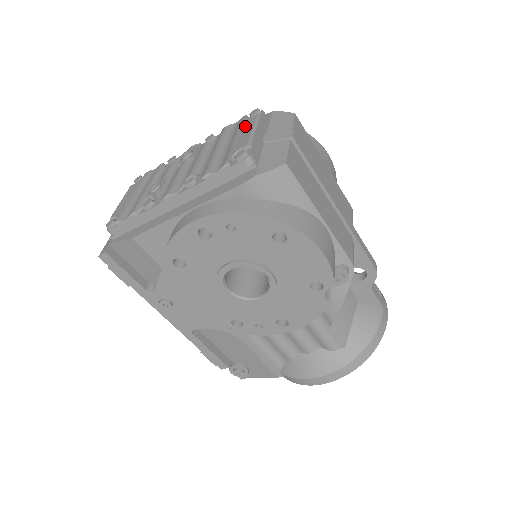
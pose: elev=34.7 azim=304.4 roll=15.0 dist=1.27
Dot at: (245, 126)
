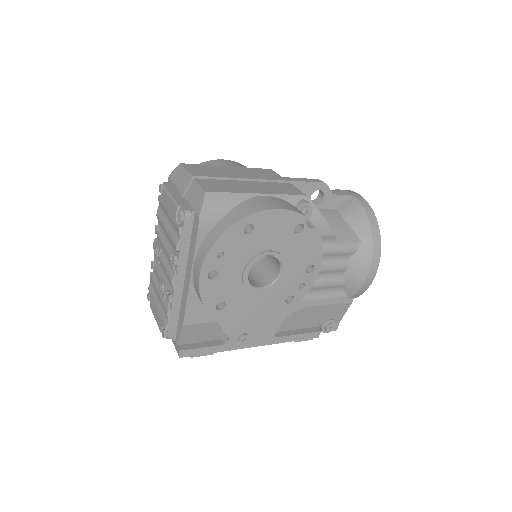
Dot at: (165, 201)
